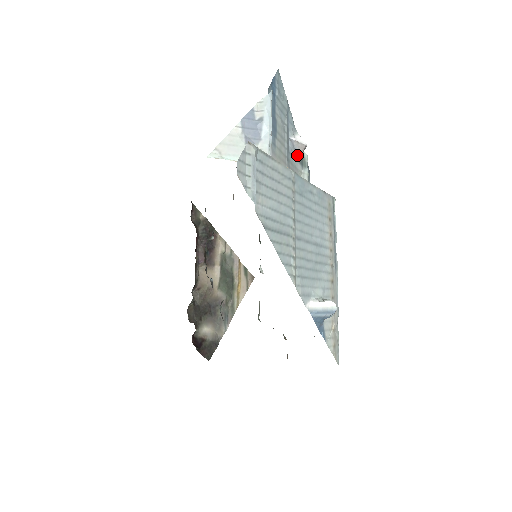
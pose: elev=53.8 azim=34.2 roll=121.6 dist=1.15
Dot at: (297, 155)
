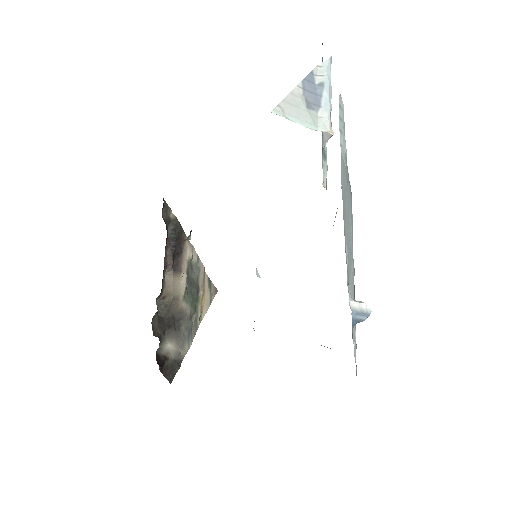
Dot at: (323, 143)
